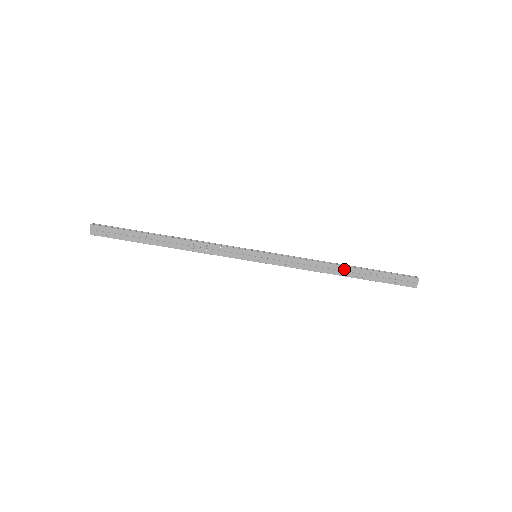
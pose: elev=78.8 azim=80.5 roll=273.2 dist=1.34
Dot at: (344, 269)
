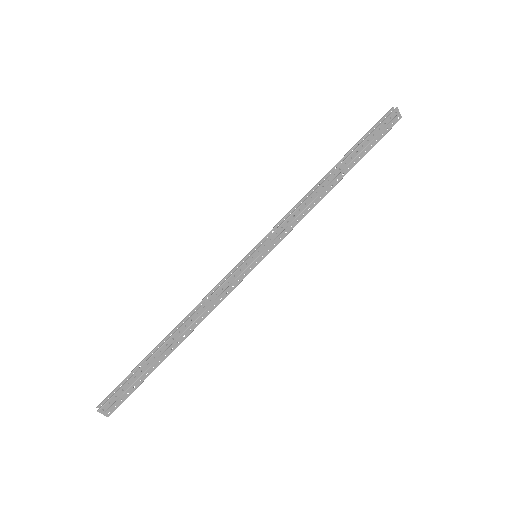
Dot at: (334, 176)
